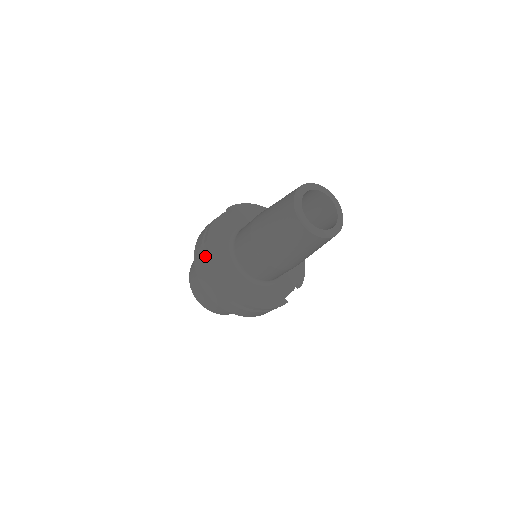
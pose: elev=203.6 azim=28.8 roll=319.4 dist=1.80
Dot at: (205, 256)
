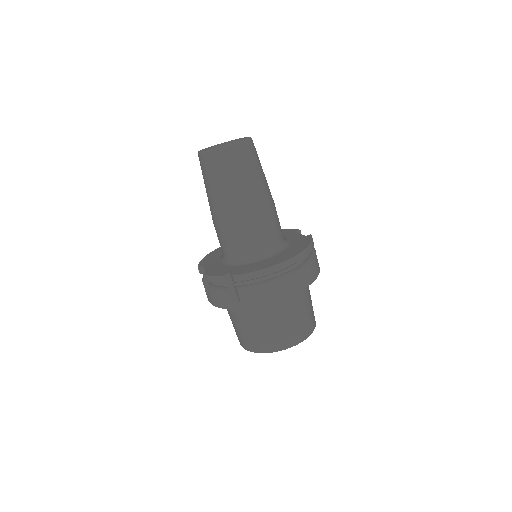
Dot at: (236, 281)
